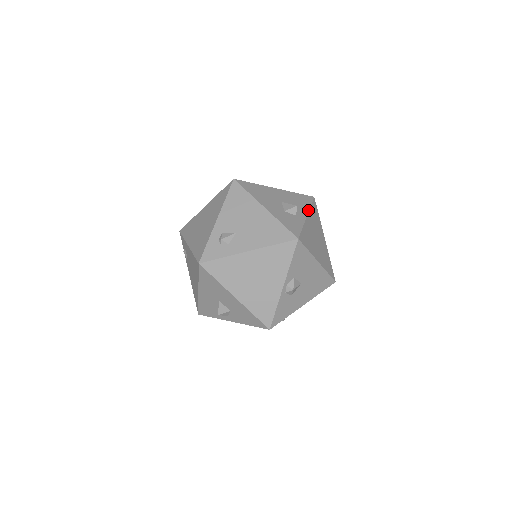
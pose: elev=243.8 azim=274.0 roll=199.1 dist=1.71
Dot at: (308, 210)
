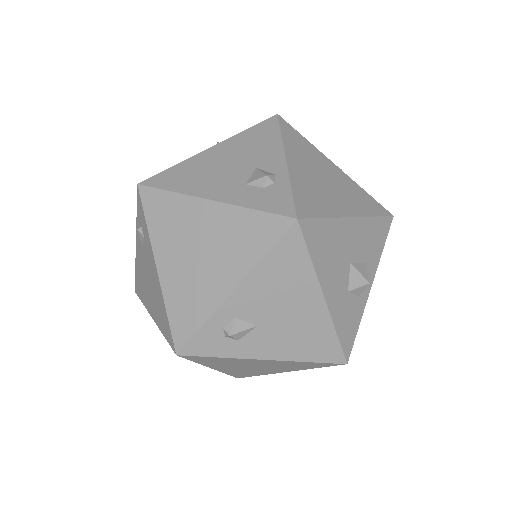
Dot at: (377, 267)
